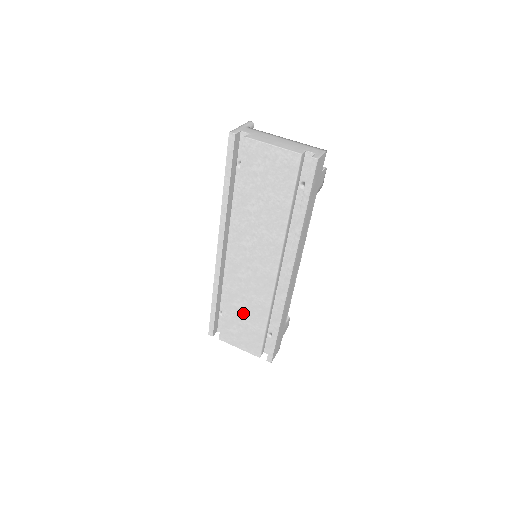
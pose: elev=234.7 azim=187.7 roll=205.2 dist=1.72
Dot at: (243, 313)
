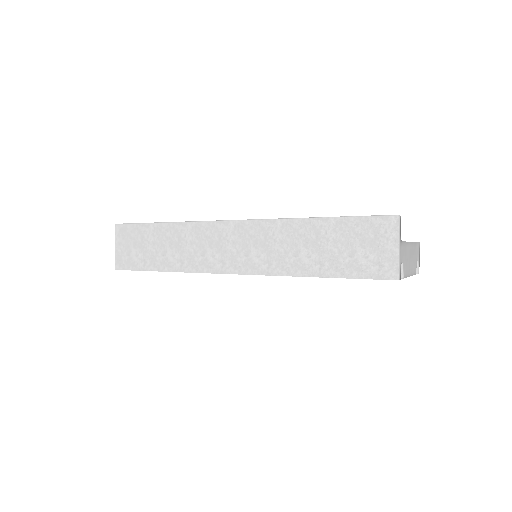
Dot at: occluded
